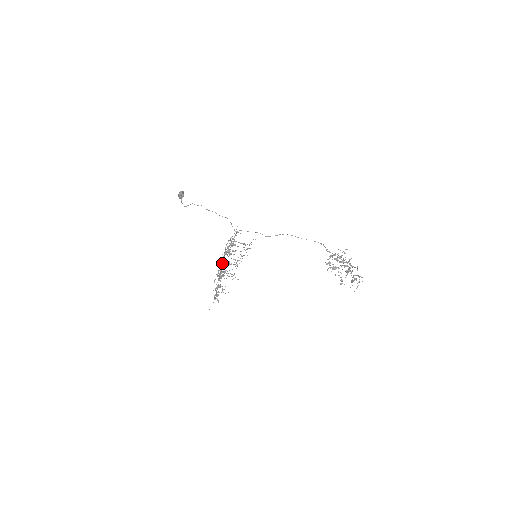
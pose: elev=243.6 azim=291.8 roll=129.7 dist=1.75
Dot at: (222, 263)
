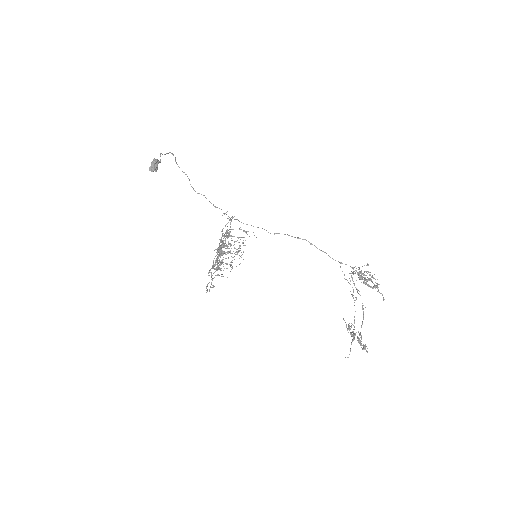
Dot at: occluded
